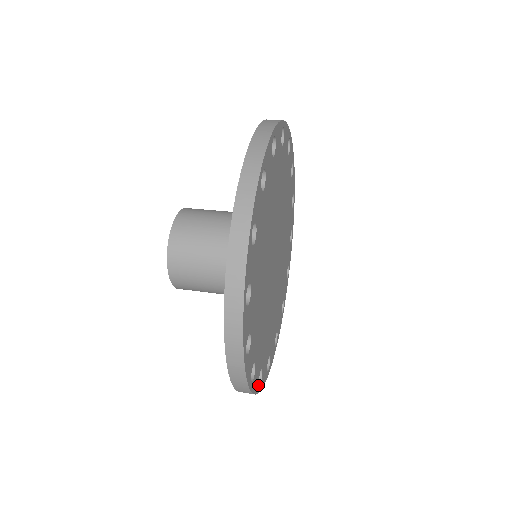
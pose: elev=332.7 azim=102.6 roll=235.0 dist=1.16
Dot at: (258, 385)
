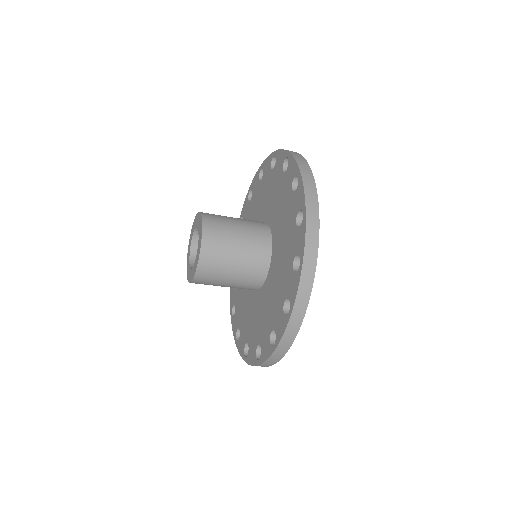
Dot at: occluded
